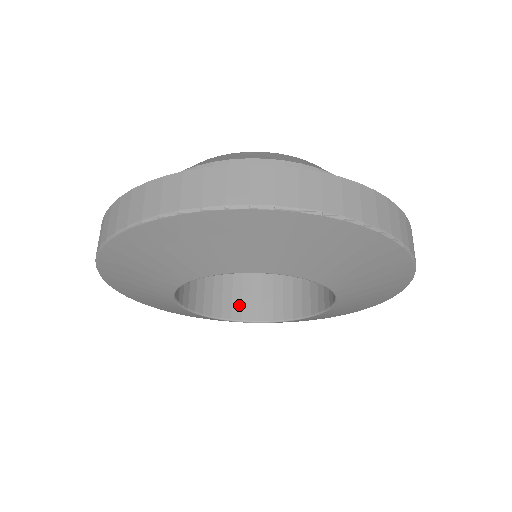
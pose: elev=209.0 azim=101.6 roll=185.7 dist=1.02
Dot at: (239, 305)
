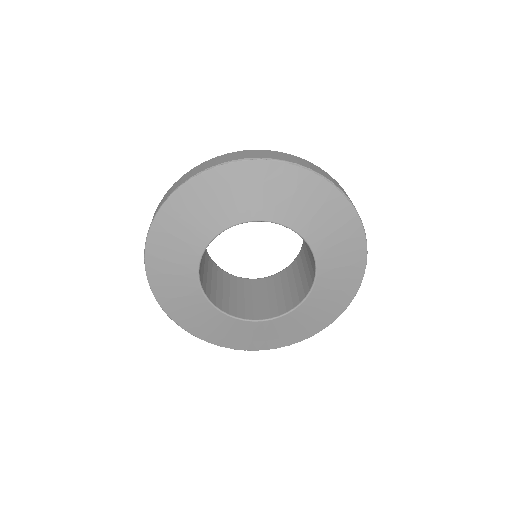
Dot at: (243, 311)
